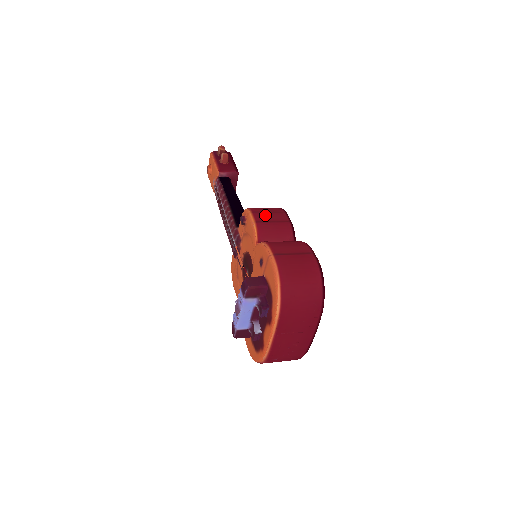
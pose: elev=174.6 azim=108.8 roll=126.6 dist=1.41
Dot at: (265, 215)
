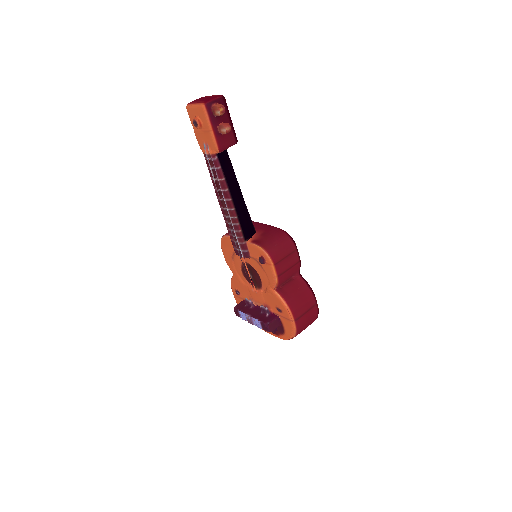
Dot at: (284, 264)
